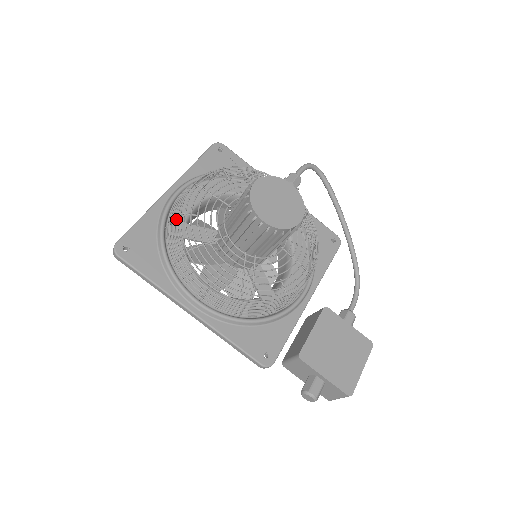
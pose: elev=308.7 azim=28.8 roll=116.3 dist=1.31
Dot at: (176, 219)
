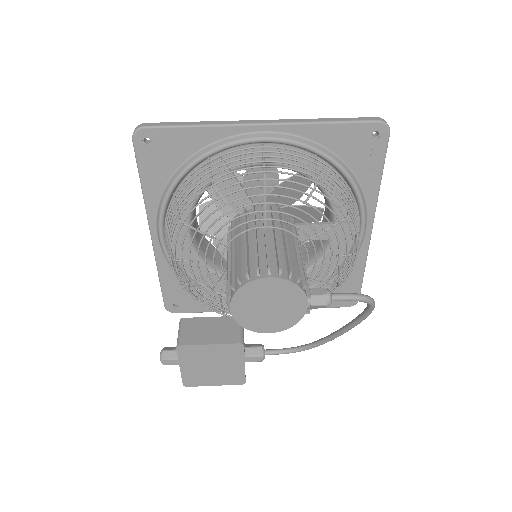
Dot at: (211, 177)
